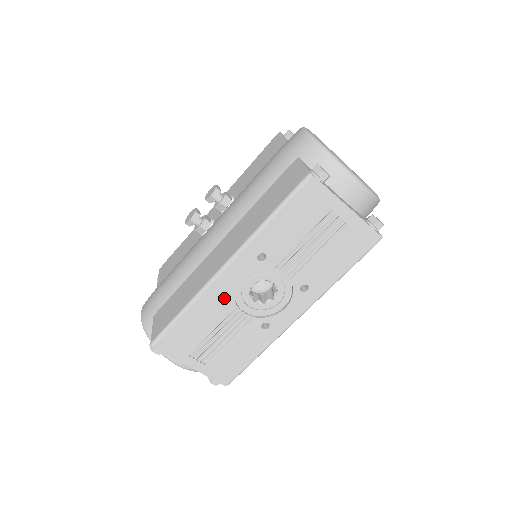
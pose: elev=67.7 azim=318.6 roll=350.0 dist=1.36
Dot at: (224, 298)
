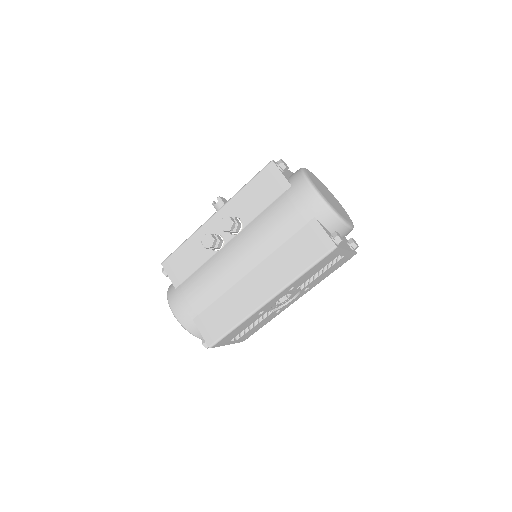
Dot at: occluded
